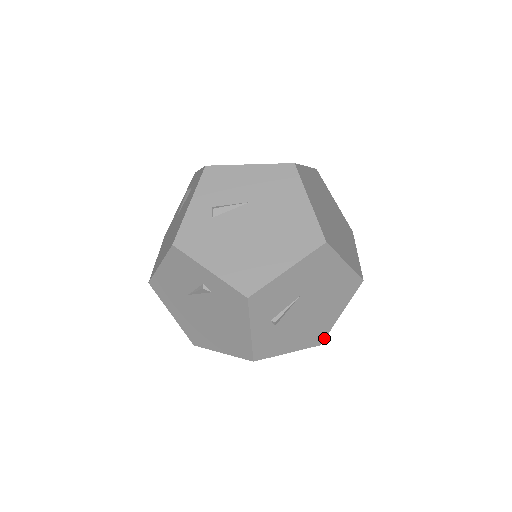
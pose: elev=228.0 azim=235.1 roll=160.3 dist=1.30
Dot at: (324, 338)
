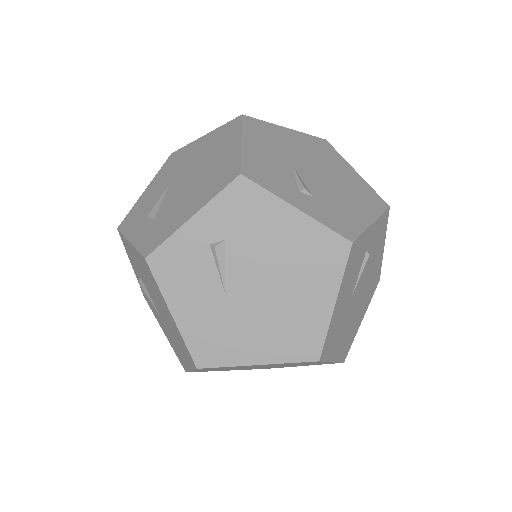
Dot at: (381, 199)
